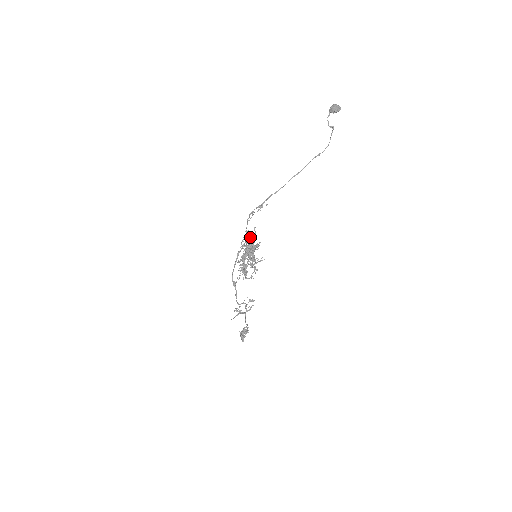
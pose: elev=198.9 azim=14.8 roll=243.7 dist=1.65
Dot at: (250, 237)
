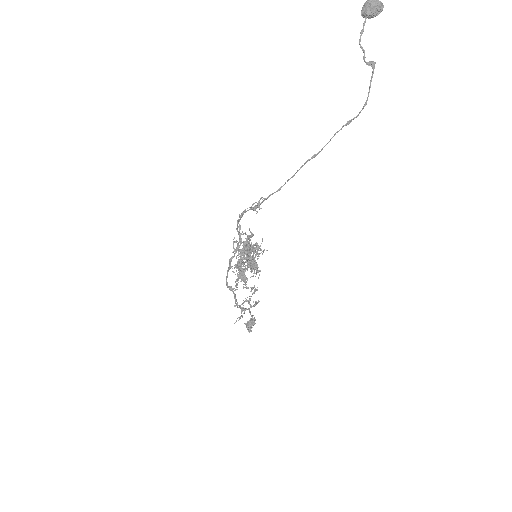
Dot at: (246, 245)
